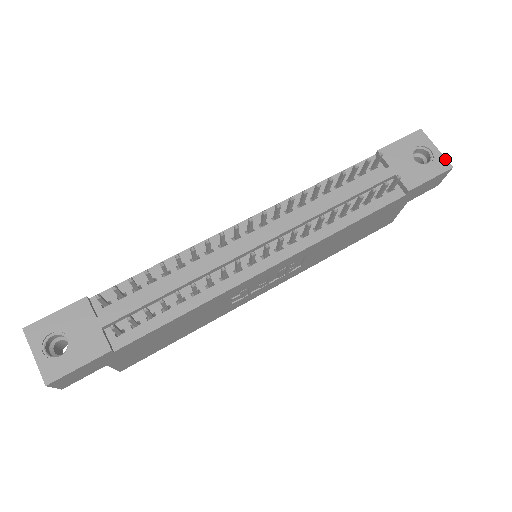
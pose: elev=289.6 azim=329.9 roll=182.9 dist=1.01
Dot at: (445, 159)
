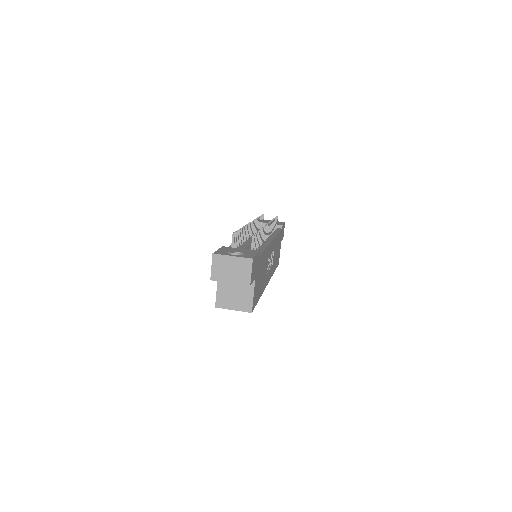
Dot at: occluded
